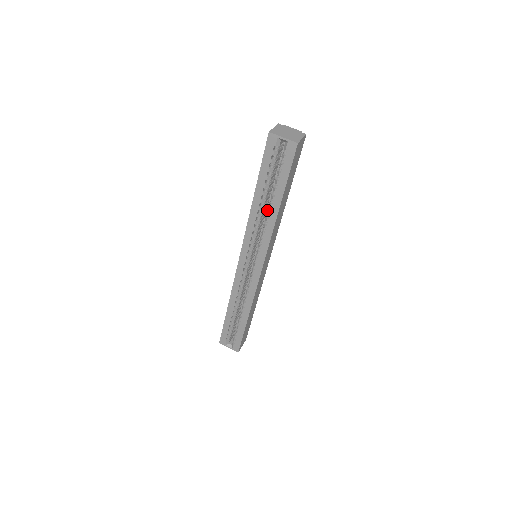
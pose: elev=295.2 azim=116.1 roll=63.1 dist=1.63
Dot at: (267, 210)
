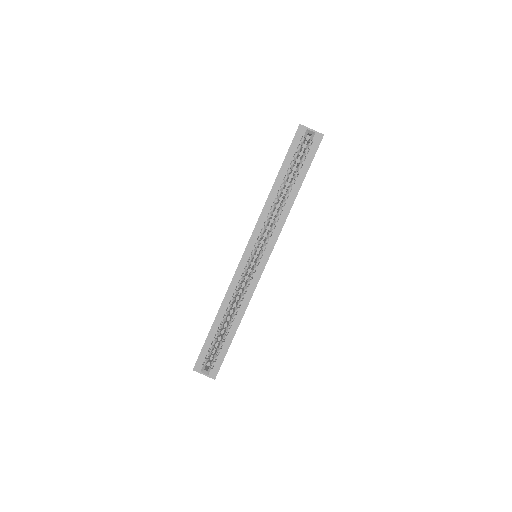
Dot at: (283, 199)
